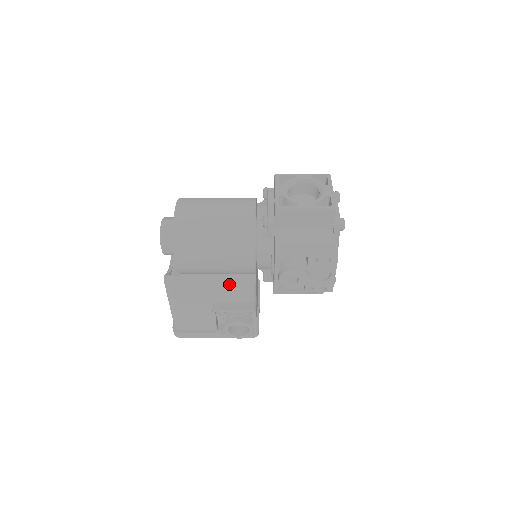
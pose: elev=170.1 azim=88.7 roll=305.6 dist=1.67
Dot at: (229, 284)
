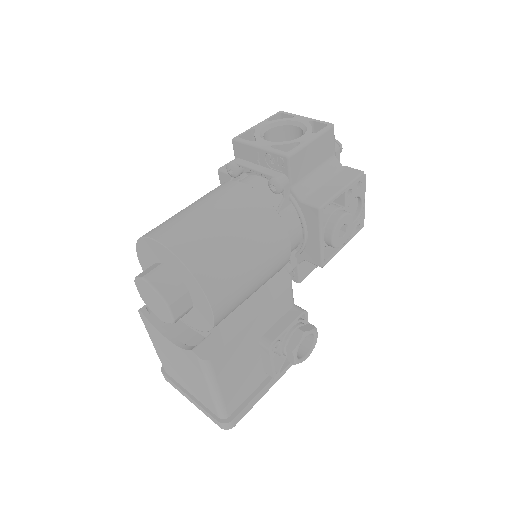
Dot at: (268, 299)
